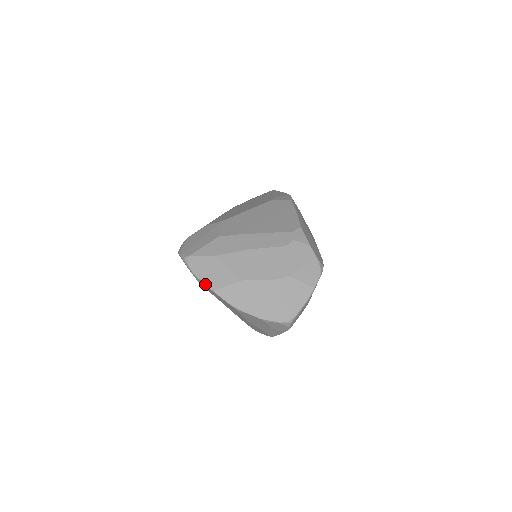
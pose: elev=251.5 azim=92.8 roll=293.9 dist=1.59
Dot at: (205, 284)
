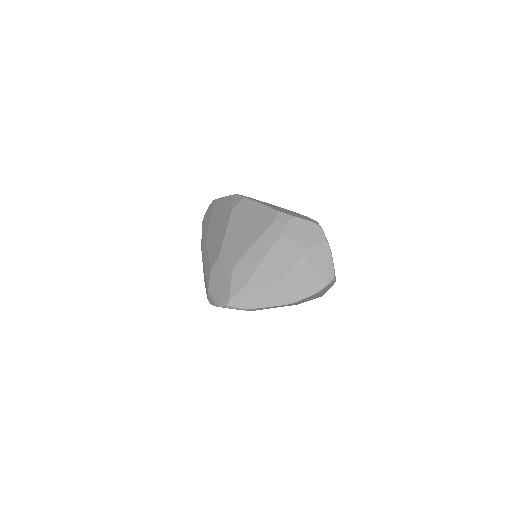
Dot at: (259, 308)
